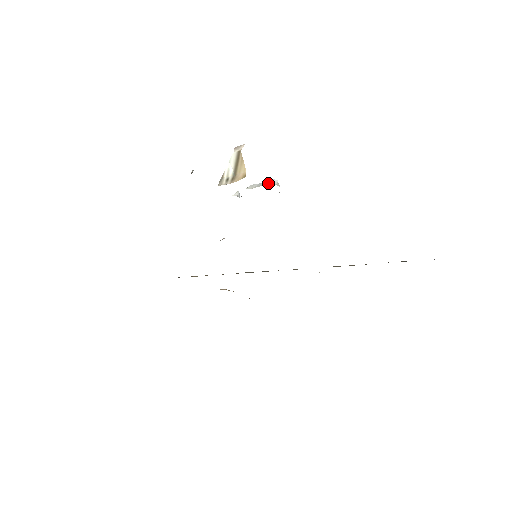
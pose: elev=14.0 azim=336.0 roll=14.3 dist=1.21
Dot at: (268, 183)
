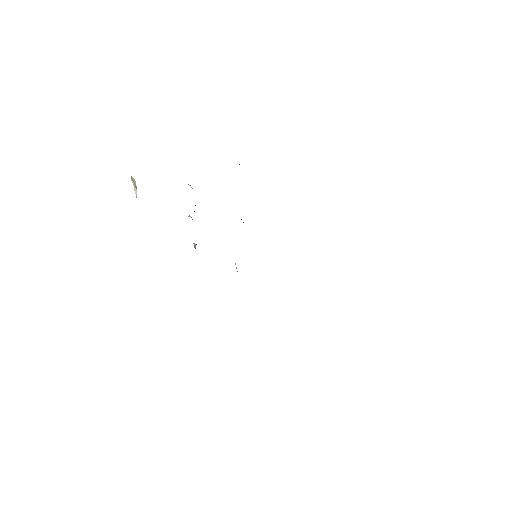
Dot at: occluded
